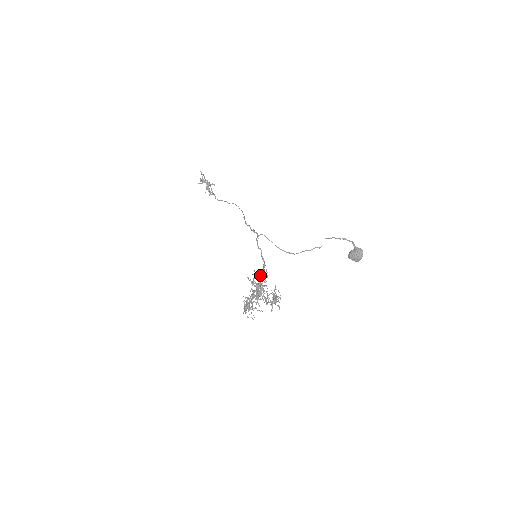
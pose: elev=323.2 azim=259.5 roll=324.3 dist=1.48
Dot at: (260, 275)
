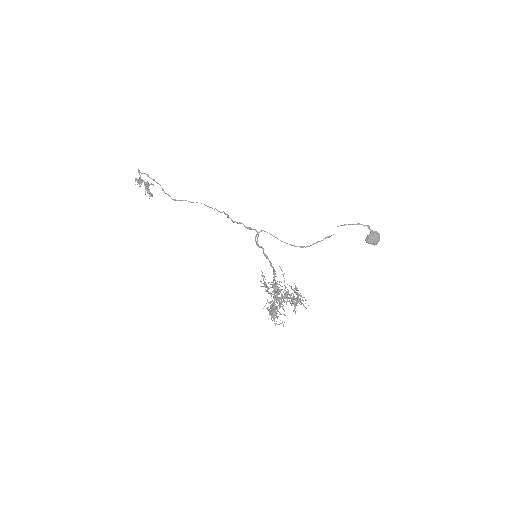
Dot at: (274, 275)
